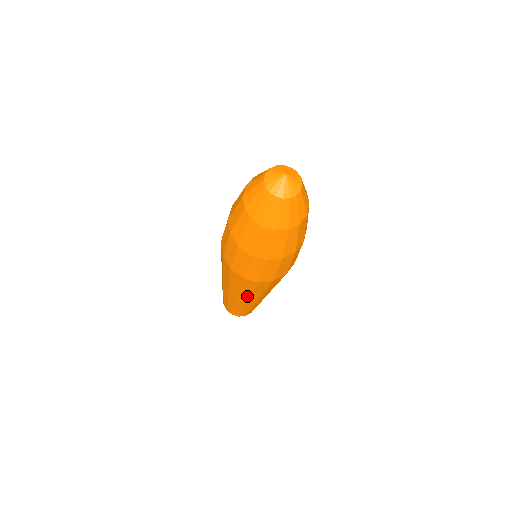
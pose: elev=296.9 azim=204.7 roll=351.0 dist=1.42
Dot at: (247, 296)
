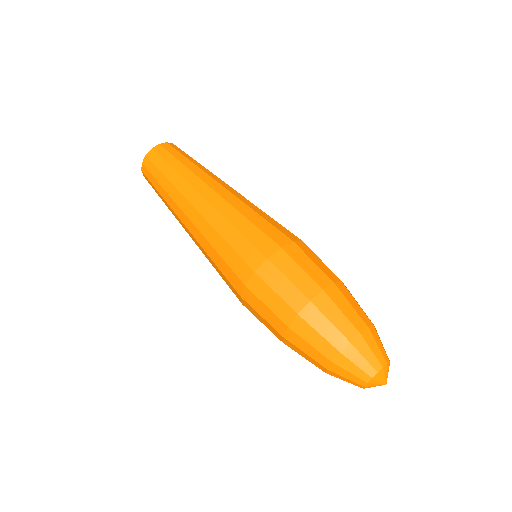
Dot at: occluded
